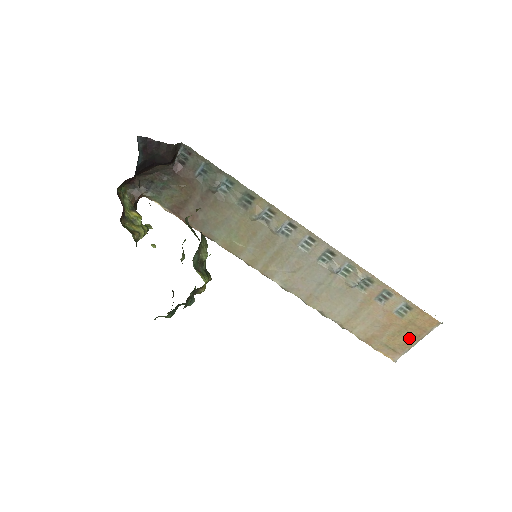
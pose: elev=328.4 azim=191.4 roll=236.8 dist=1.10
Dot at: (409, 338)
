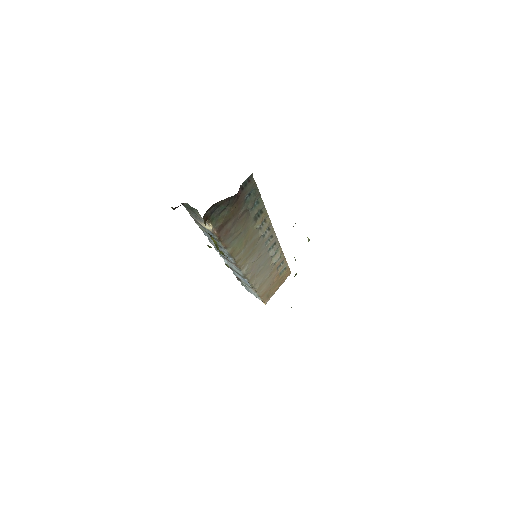
Dot at: (278, 287)
